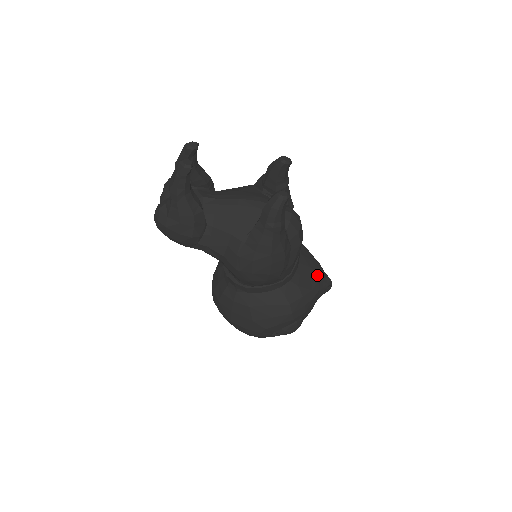
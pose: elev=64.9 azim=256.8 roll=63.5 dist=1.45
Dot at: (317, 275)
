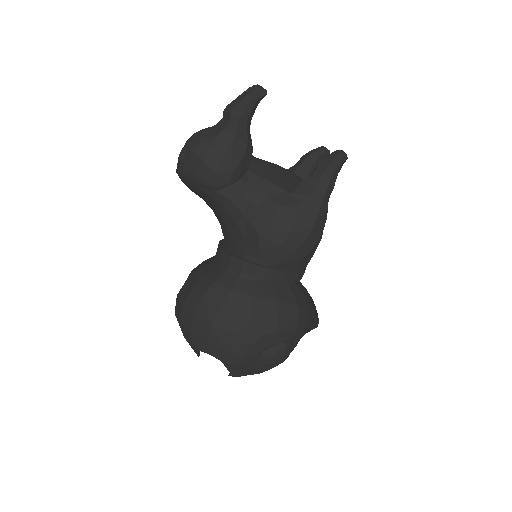
Dot at: (312, 300)
